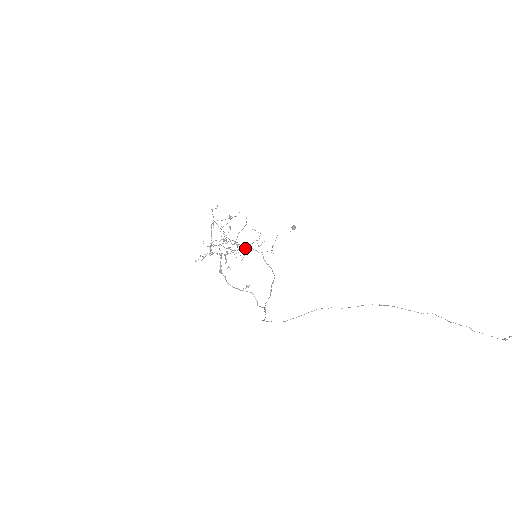
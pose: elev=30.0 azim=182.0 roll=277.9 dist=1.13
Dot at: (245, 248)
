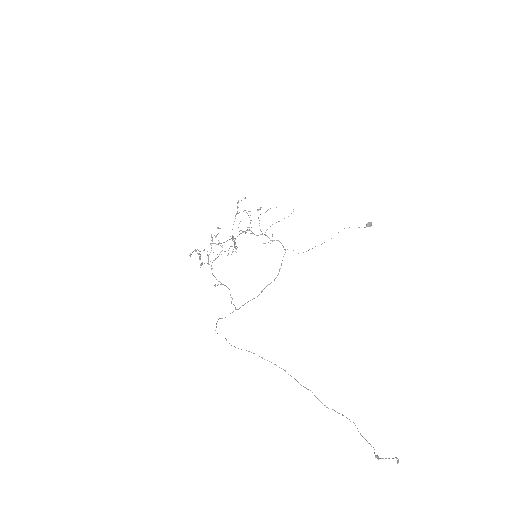
Dot at: occluded
